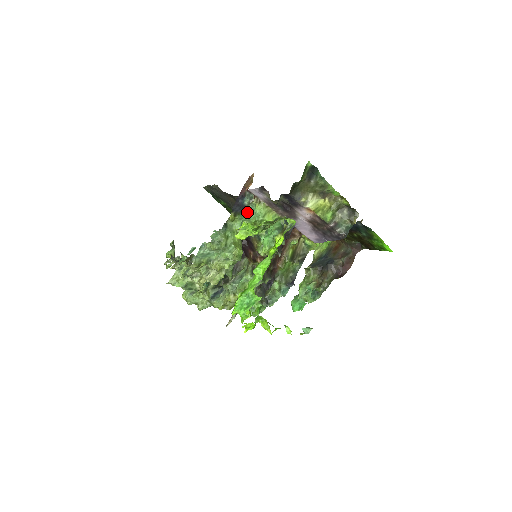
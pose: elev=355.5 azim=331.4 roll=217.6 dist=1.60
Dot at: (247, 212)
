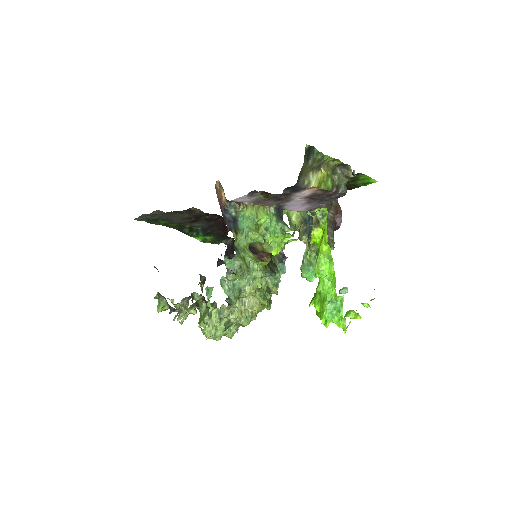
Dot at: (239, 222)
